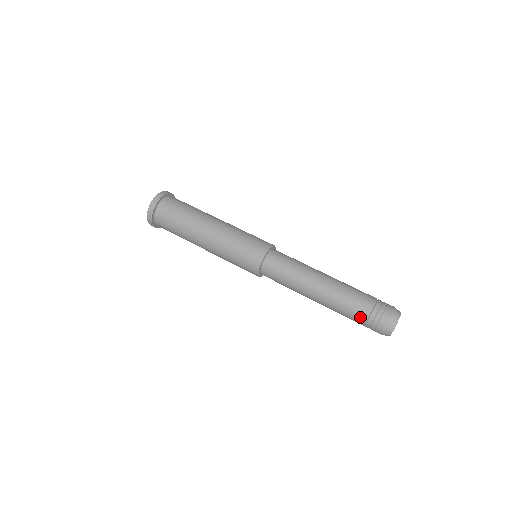
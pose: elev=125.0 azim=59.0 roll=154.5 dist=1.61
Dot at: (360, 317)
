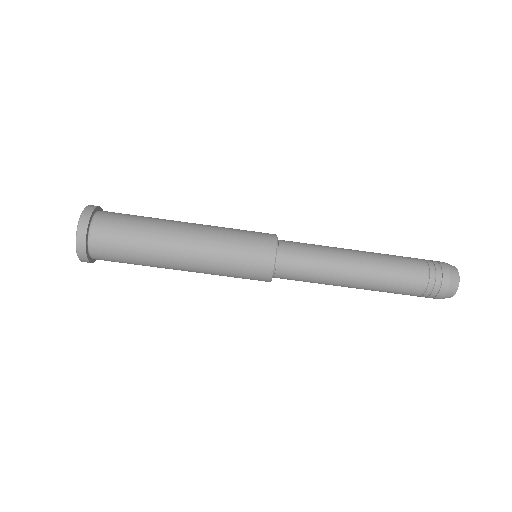
Dot at: occluded
